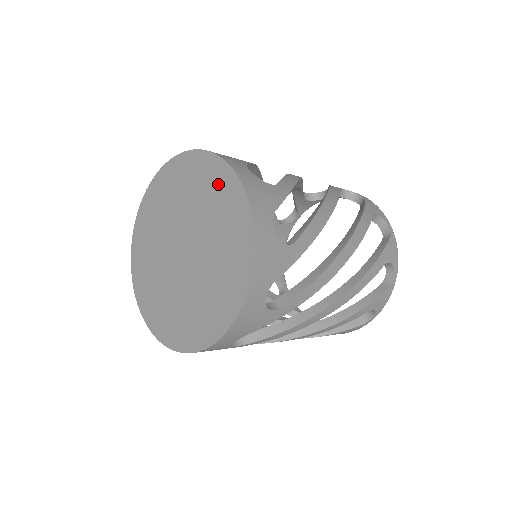
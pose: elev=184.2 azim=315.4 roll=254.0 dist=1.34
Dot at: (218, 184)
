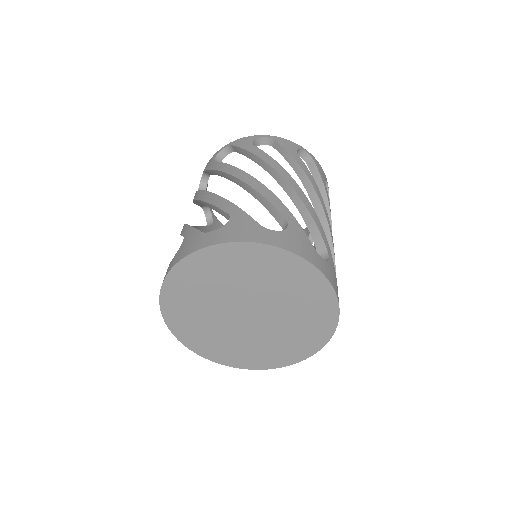
Dot at: (264, 261)
